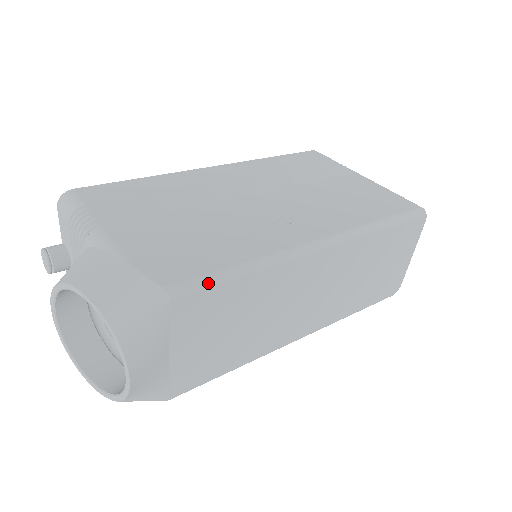
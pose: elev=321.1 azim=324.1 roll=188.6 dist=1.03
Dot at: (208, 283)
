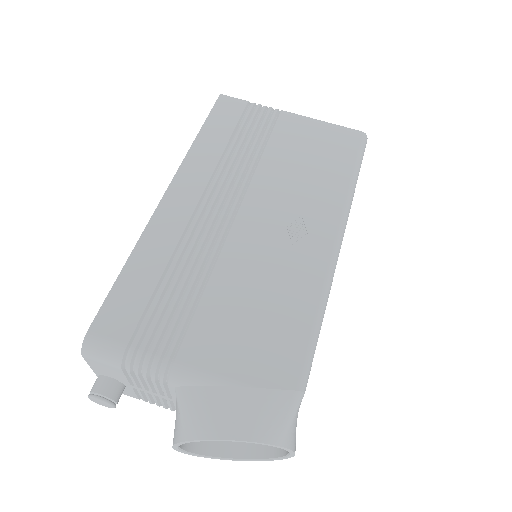
Dot at: (313, 354)
